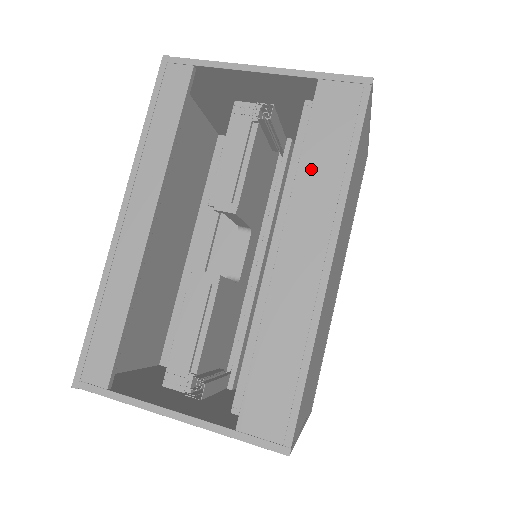
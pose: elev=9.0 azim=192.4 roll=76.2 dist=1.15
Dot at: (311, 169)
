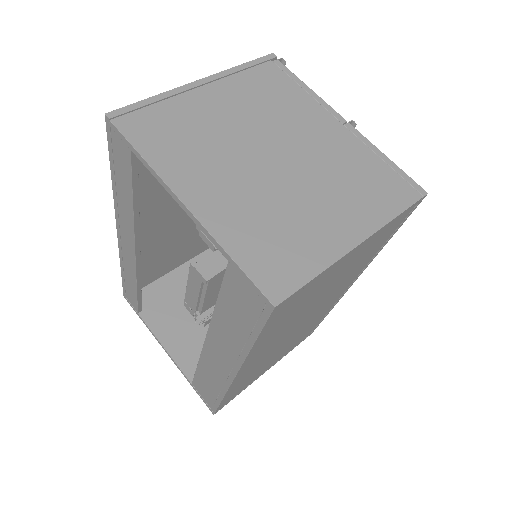
Dot at: (222, 321)
